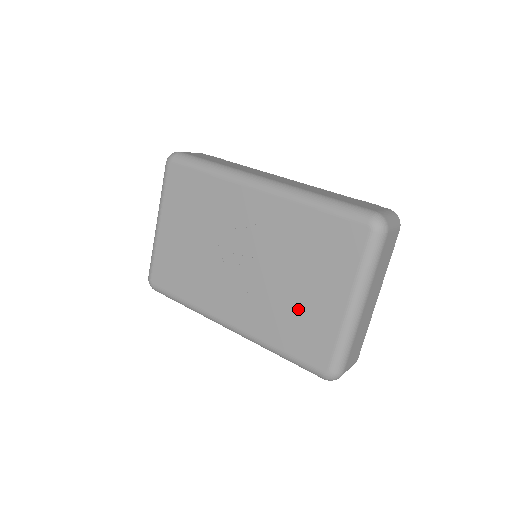
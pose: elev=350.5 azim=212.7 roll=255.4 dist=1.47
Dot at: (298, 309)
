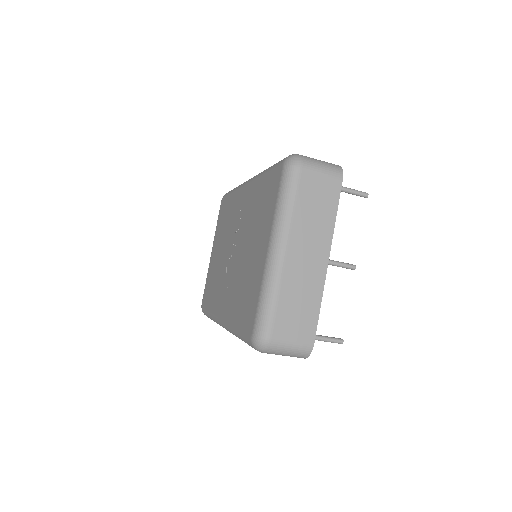
Dot at: (247, 276)
